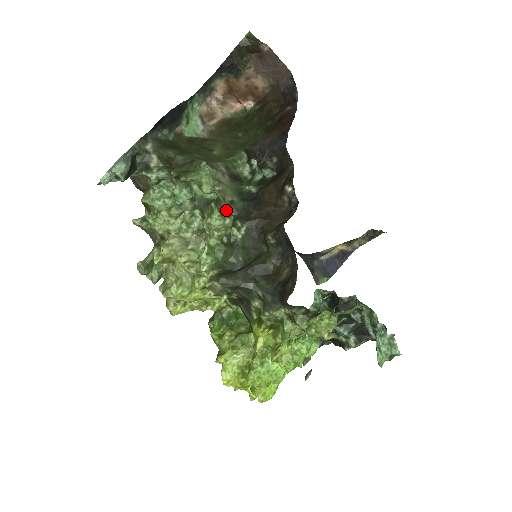
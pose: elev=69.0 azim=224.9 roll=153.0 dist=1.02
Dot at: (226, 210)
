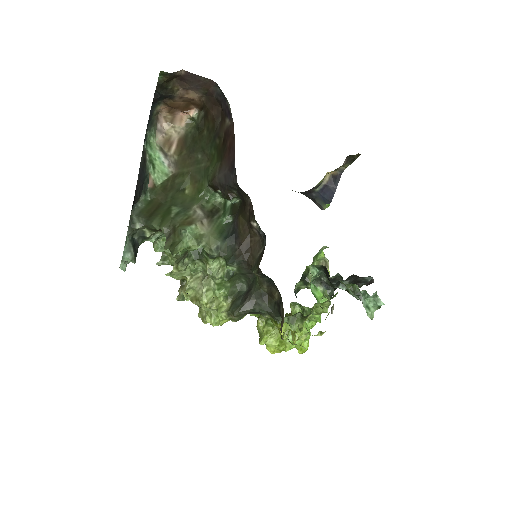
Dot at: (216, 257)
